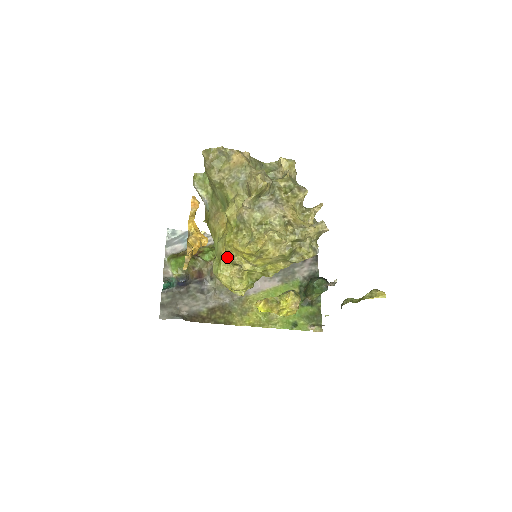
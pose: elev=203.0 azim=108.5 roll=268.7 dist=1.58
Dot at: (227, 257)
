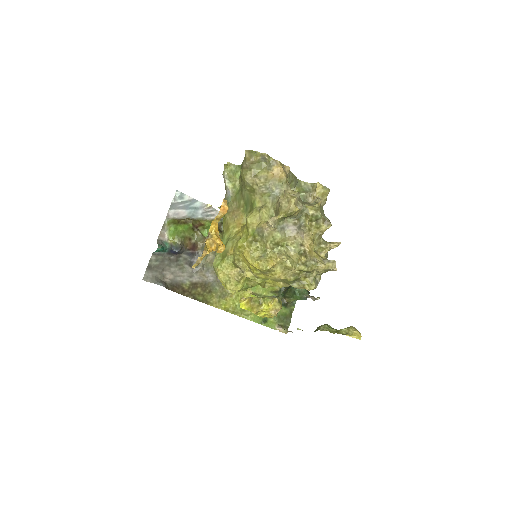
Dot at: (232, 257)
